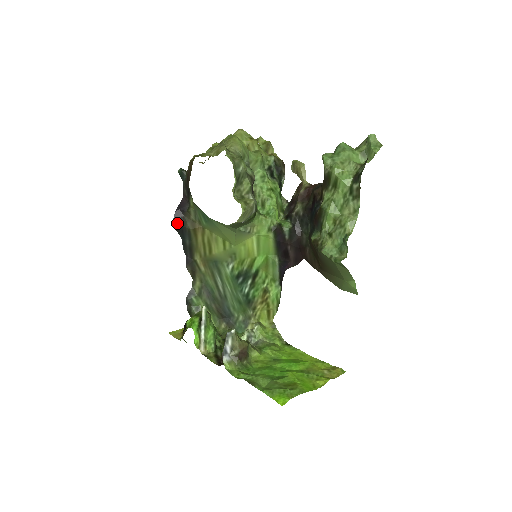
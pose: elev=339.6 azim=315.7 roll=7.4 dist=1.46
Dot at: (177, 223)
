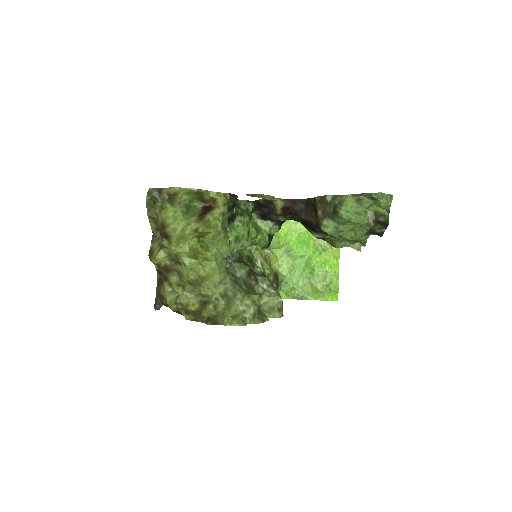
Dot at: occluded
